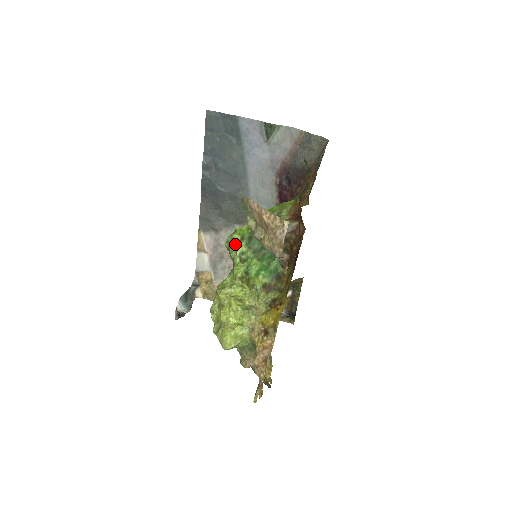
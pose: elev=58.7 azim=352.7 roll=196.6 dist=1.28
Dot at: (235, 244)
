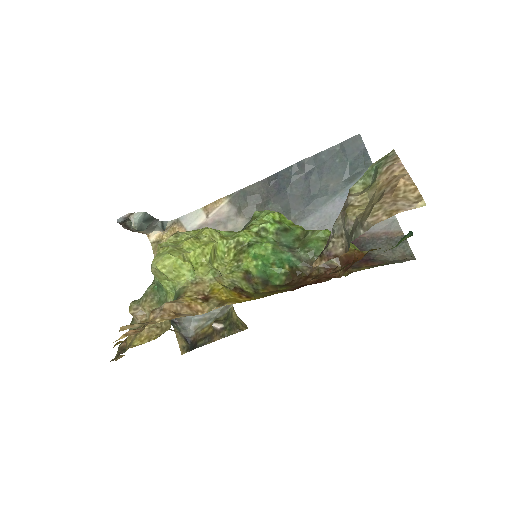
Dot at: (269, 218)
